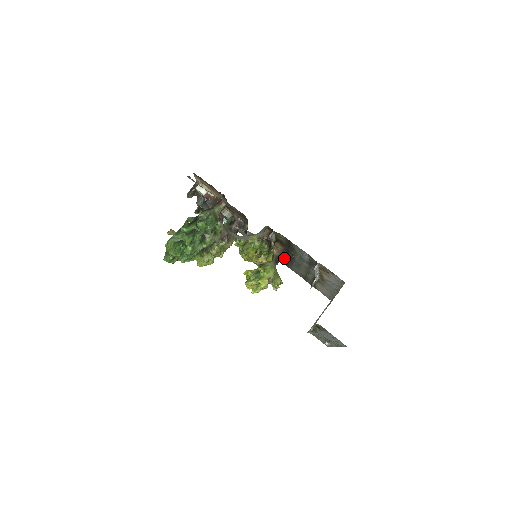
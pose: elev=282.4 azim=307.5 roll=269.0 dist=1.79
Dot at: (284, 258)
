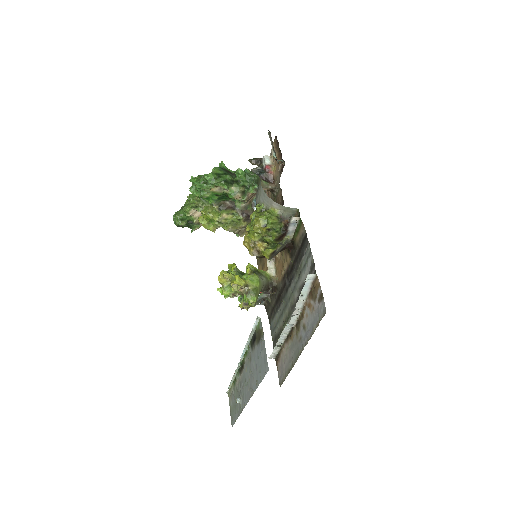
Dot at: (276, 296)
